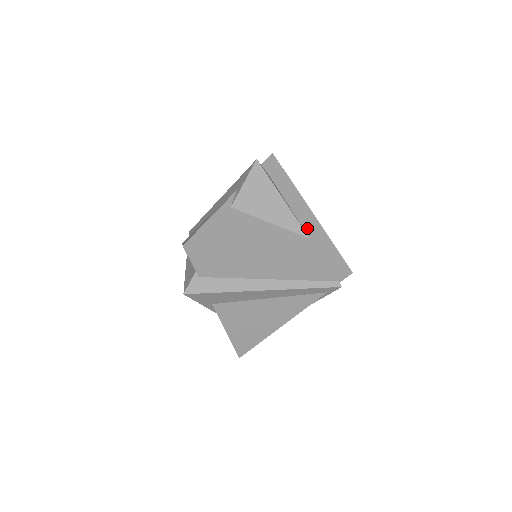
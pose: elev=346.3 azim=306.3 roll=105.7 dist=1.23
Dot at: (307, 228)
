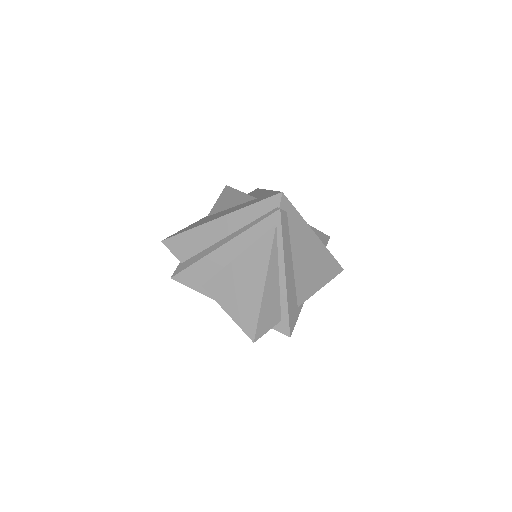
Dot at: (258, 196)
